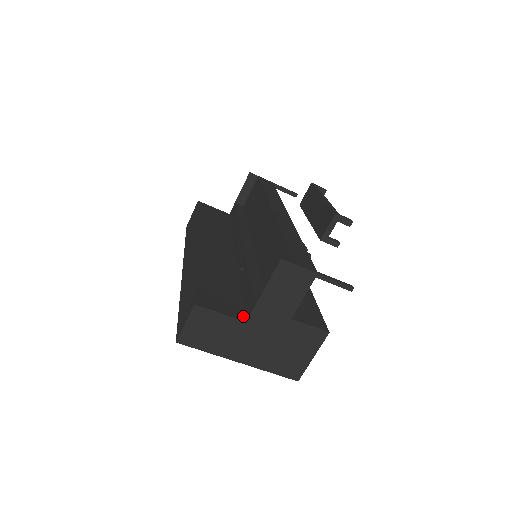
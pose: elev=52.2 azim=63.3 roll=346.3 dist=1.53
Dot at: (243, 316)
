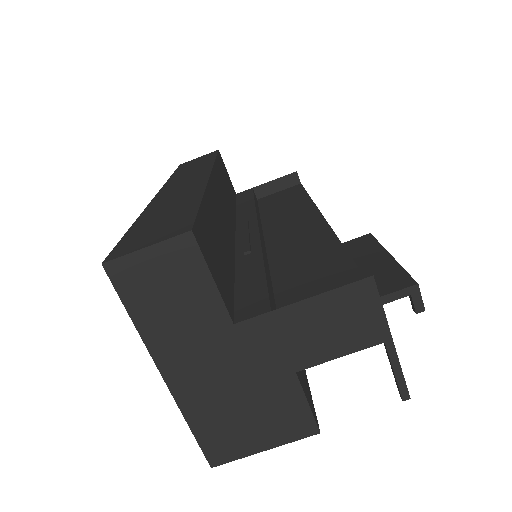
Dot at: (232, 312)
